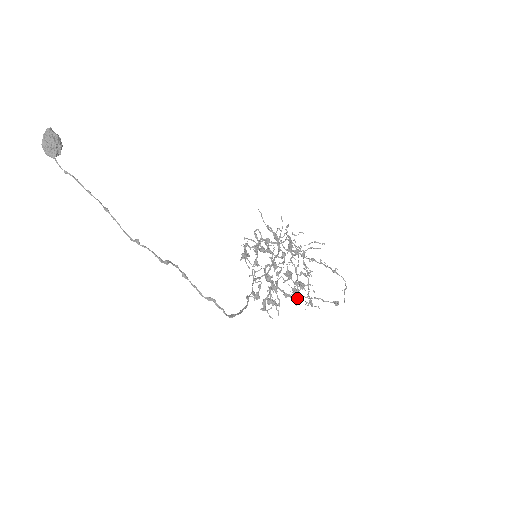
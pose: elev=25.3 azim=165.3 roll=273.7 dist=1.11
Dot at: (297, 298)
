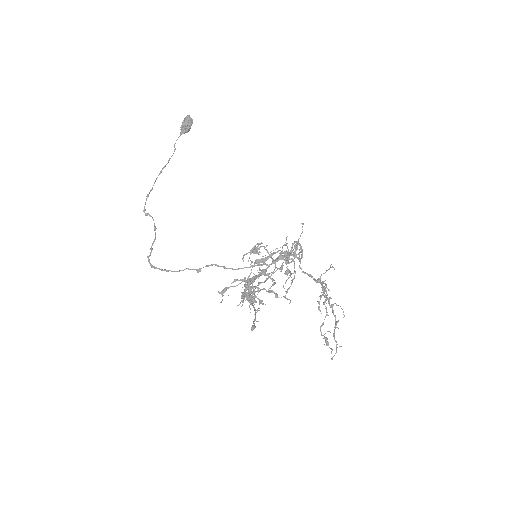
Dot at: (254, 307)
